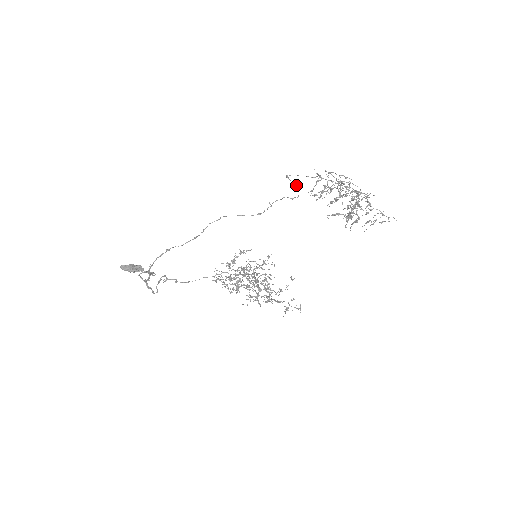
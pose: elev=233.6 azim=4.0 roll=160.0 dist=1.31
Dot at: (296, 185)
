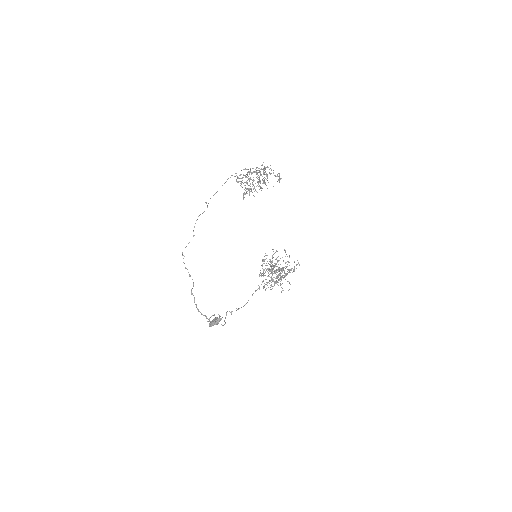
Dot at: (208, 203)
